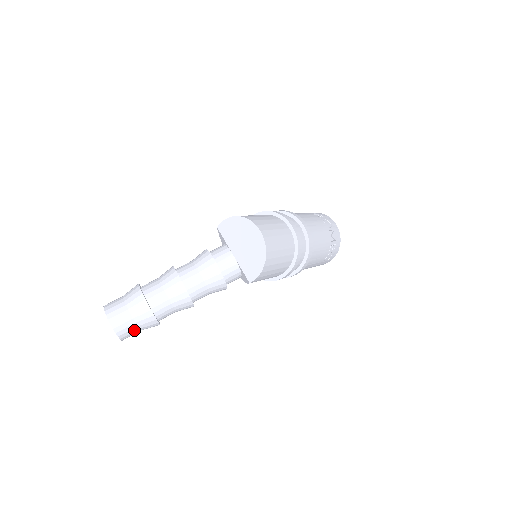
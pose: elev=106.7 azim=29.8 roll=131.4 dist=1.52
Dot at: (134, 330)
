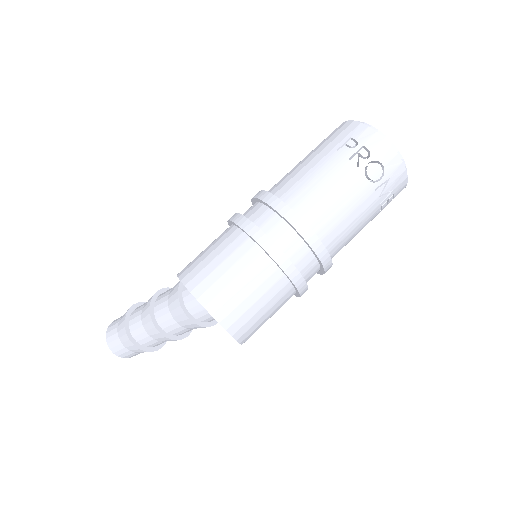
Dot at: occluded
